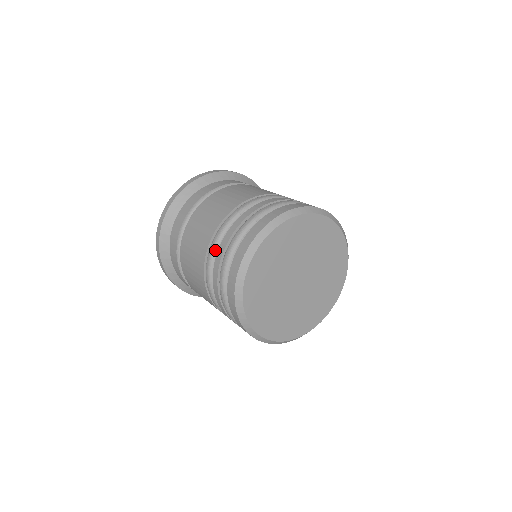
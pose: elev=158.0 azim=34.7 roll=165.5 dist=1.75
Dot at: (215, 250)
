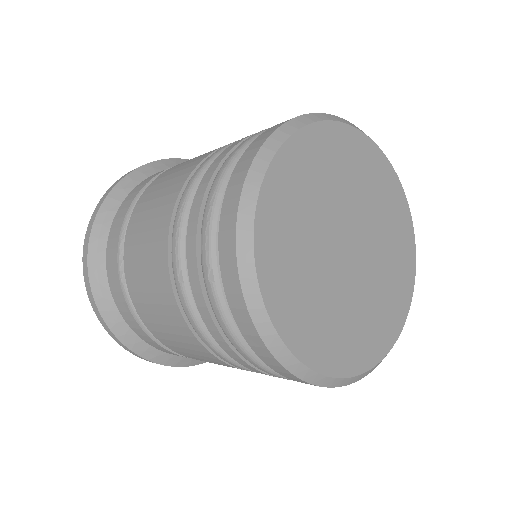
Dot at: (210, 164)
